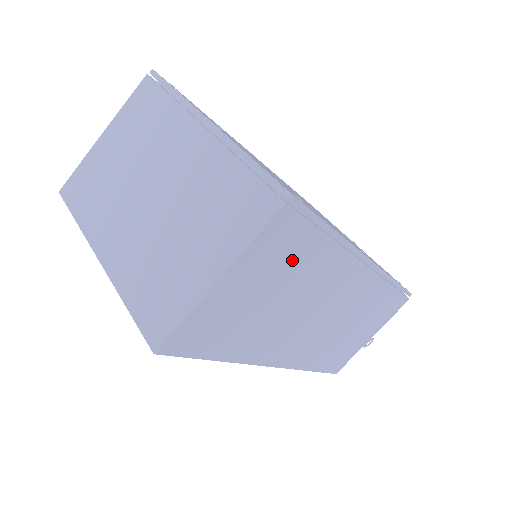
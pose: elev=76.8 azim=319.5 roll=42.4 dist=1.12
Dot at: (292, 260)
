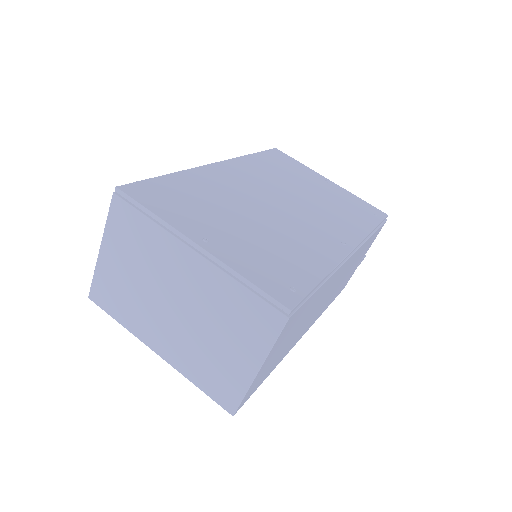
Dot at: (300, 317)
